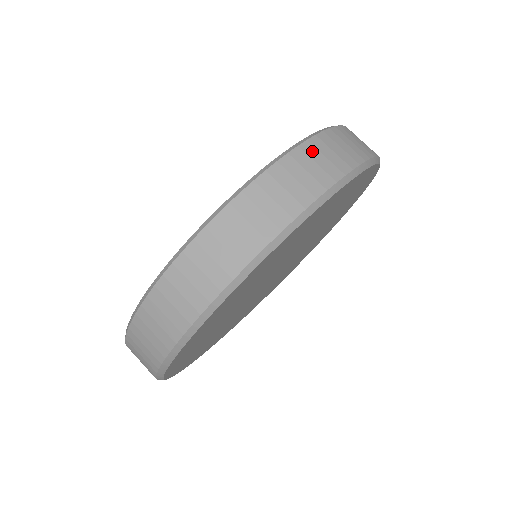
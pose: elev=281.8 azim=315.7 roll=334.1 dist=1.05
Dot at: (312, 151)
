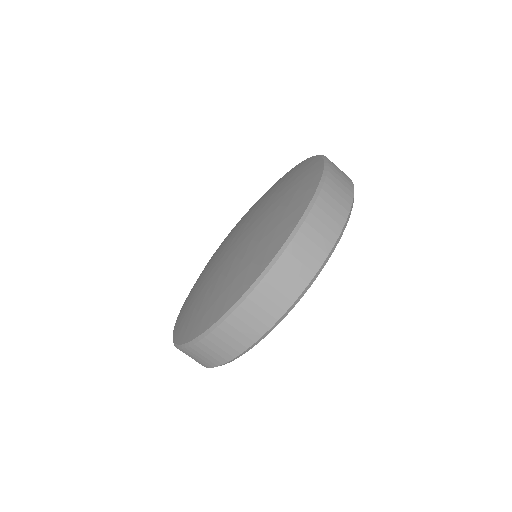
Dot at: (335, 170)
